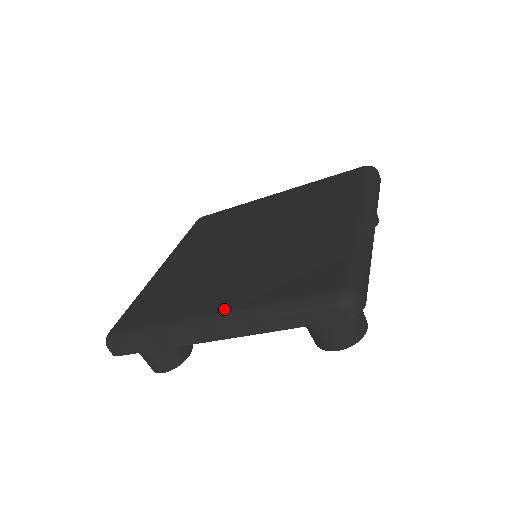
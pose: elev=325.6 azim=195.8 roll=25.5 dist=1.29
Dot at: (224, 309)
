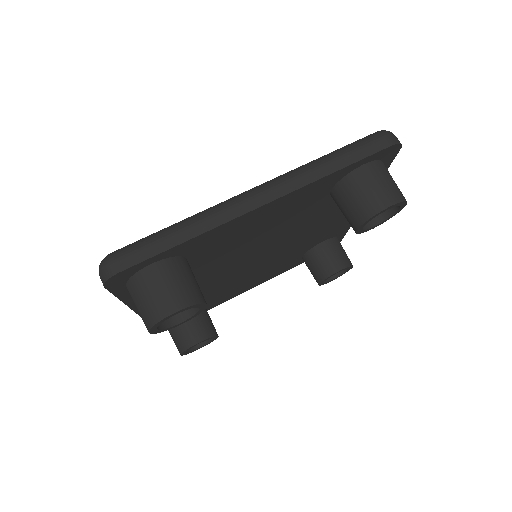
Dot at: occluded
